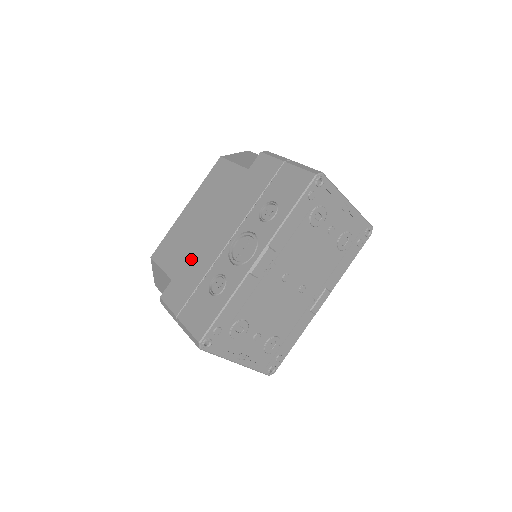
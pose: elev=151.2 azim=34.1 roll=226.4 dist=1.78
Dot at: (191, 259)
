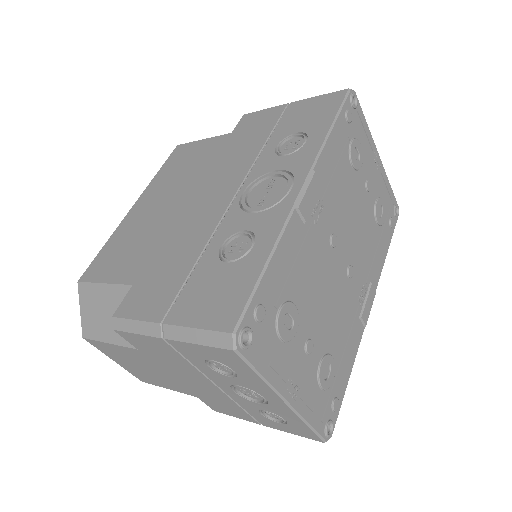
Dot at: (166, 245)
